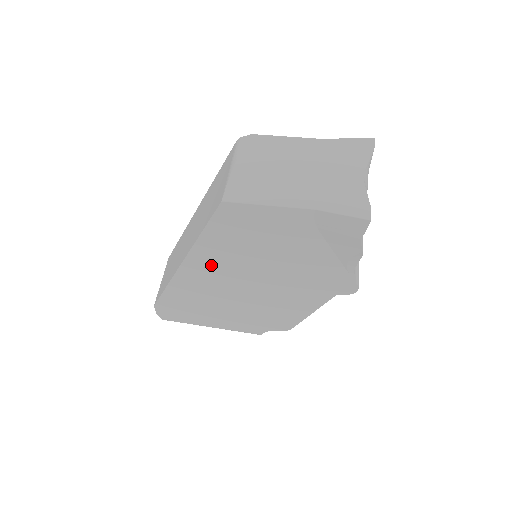
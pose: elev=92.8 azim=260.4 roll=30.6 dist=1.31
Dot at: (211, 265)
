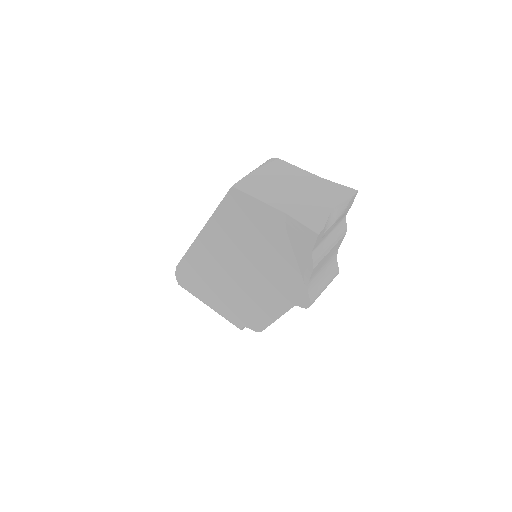
Dot at: (218, 241)
